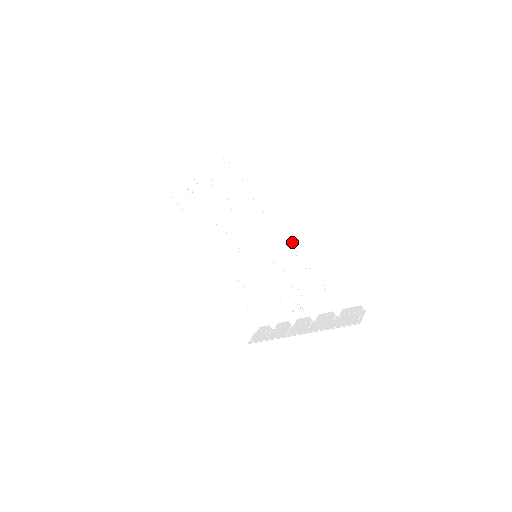
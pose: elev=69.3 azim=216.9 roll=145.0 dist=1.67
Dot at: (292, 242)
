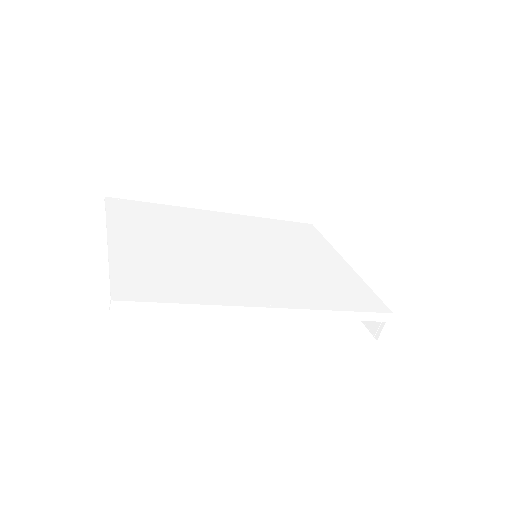
Dot at: (277, 286)
